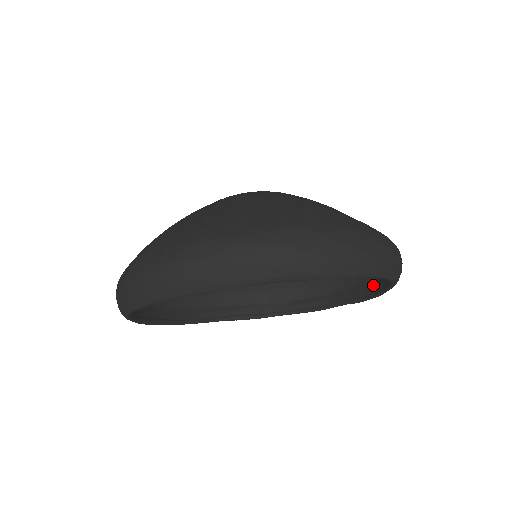
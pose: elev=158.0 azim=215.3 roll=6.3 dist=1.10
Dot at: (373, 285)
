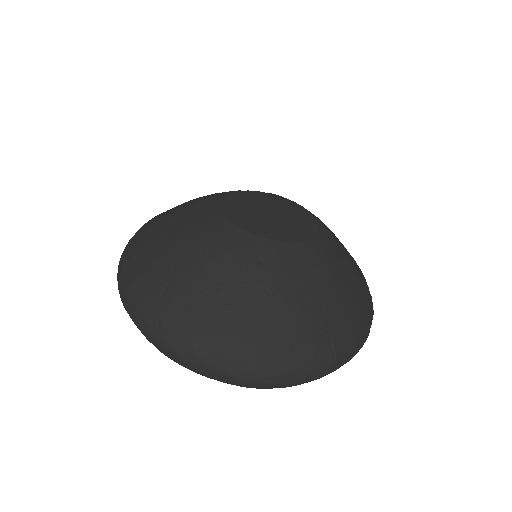
Dot at: occluded
